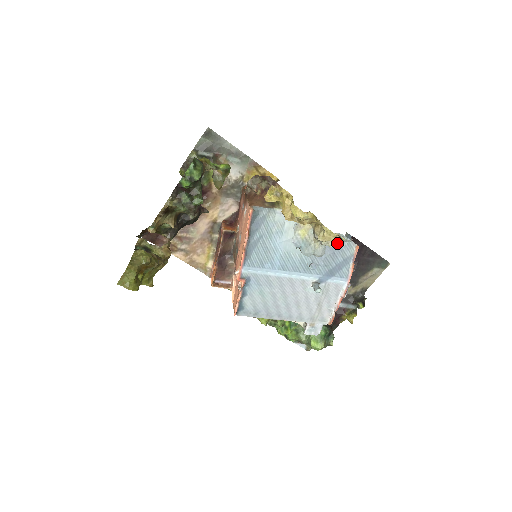
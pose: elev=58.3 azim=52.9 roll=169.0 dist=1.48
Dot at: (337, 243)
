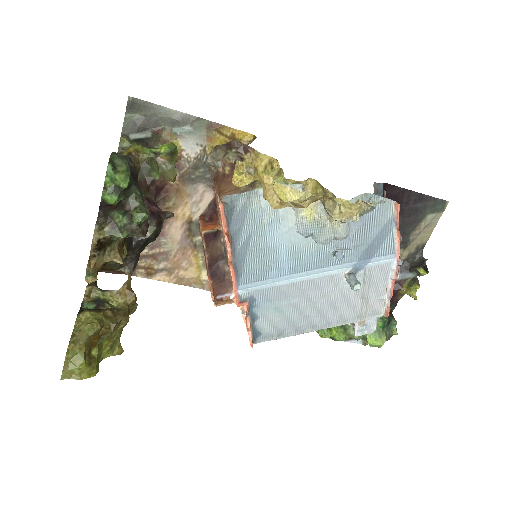
Dot at: (365, 212)
